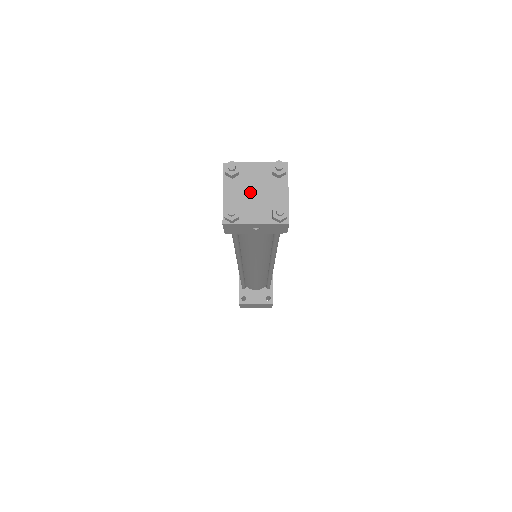
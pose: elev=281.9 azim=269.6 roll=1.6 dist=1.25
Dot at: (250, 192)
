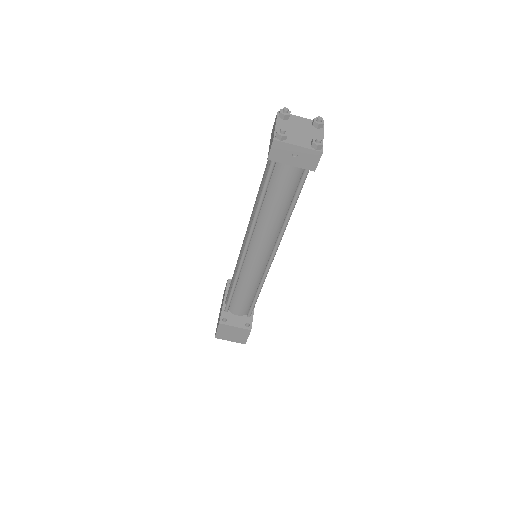
Dot at: (296, 129)
